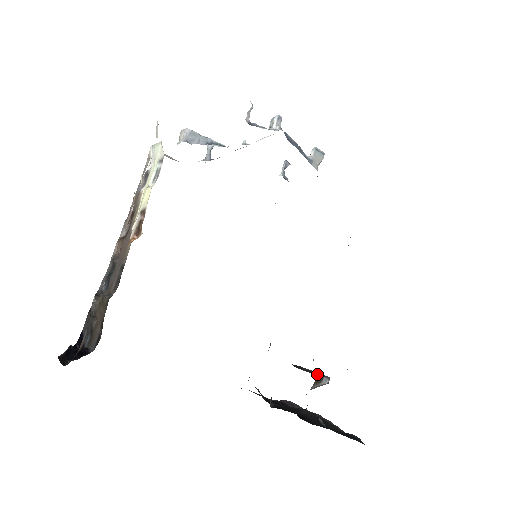
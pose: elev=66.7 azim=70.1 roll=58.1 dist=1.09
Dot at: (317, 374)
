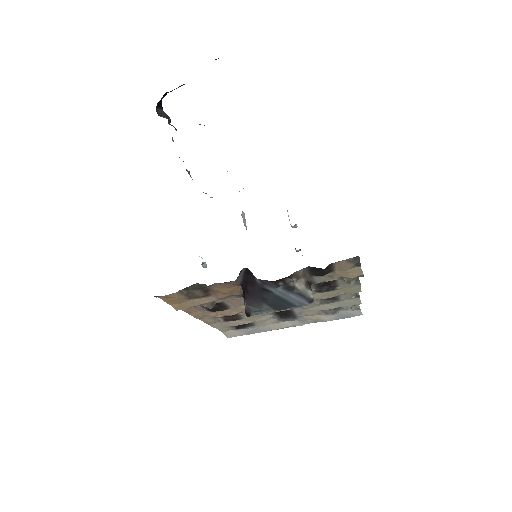
Dot at: occluded
